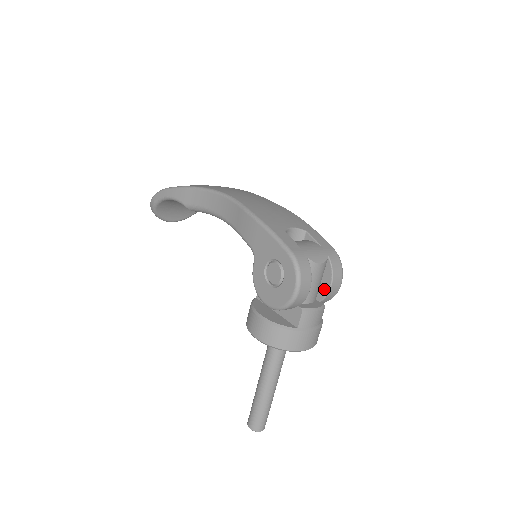
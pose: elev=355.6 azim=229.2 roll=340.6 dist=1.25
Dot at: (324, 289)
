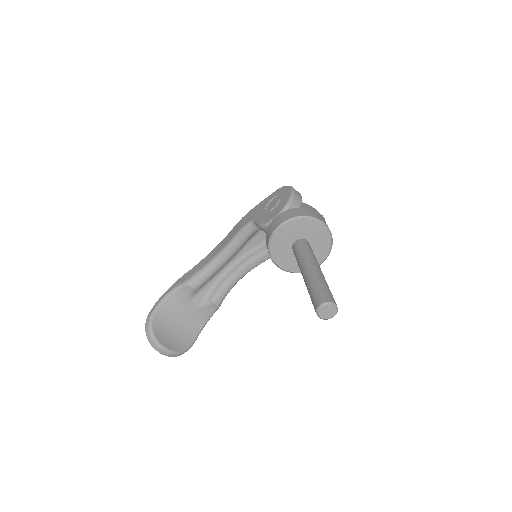
Dot at: occluded
